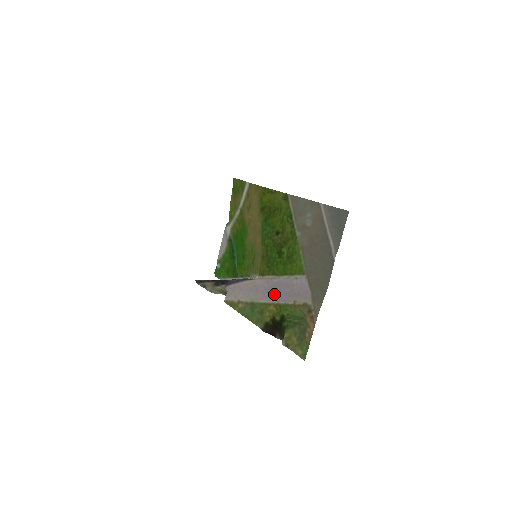
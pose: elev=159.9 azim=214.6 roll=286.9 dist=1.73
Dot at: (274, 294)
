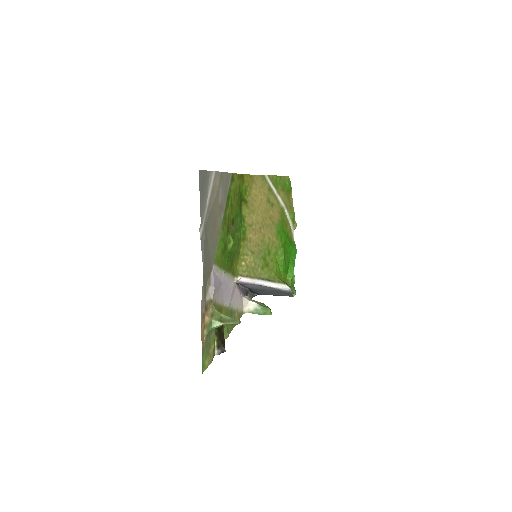
Dot at: (224, 295)
